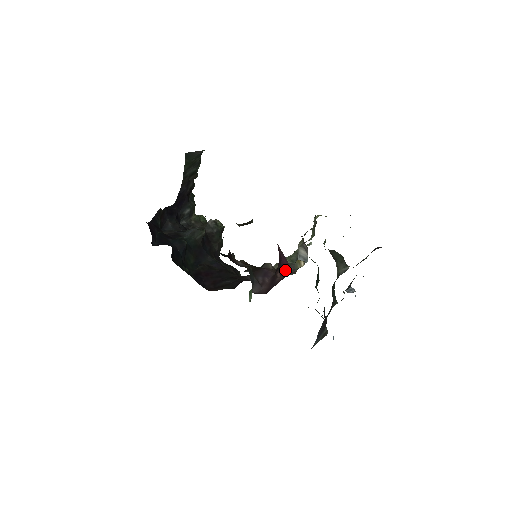
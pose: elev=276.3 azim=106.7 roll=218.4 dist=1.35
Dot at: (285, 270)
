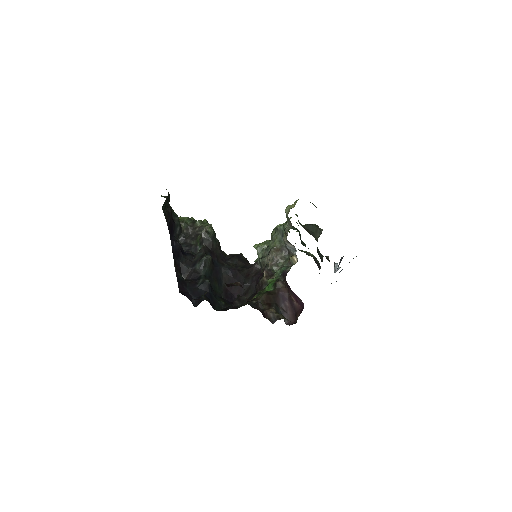
Dot at: (299, 301)
